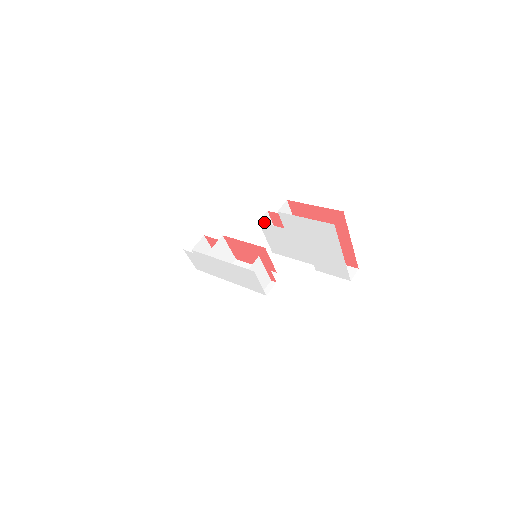
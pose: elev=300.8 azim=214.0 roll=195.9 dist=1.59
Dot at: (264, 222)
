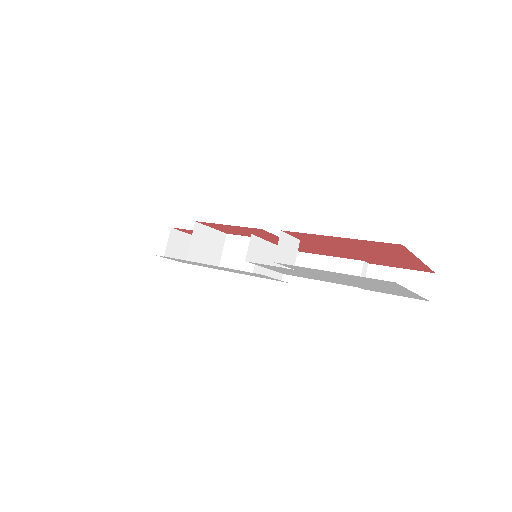
Dot at: (253, 252)
